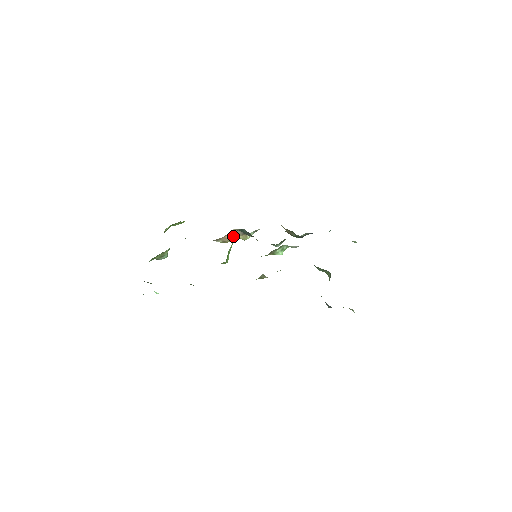
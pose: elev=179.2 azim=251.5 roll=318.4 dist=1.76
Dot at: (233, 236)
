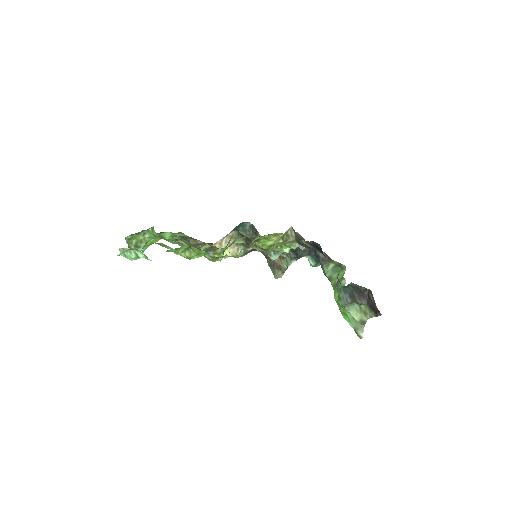
Dot at: occluded
